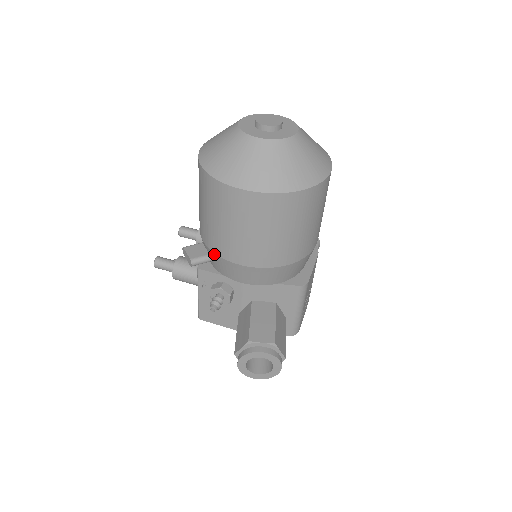
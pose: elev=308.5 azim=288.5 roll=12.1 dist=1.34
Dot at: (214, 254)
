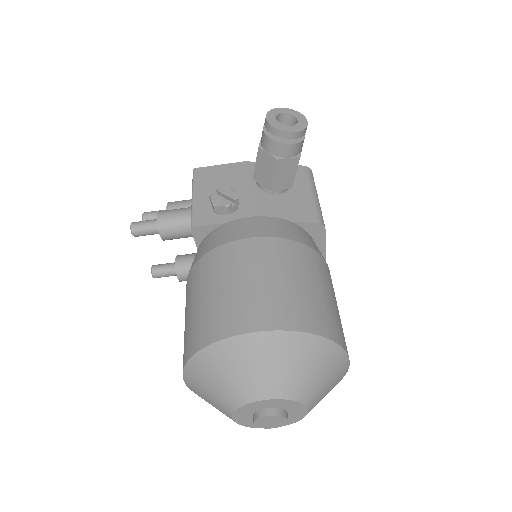
Dot at: occluded
